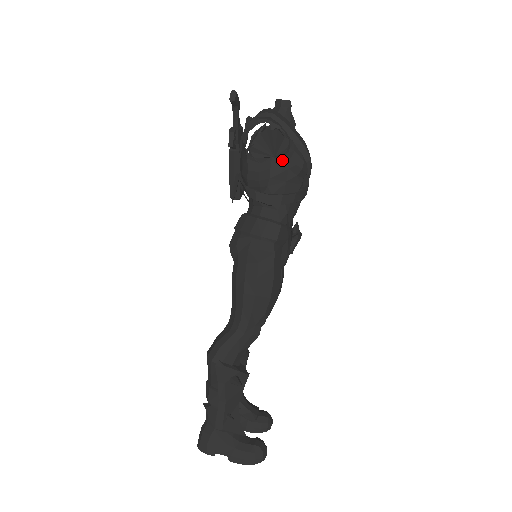
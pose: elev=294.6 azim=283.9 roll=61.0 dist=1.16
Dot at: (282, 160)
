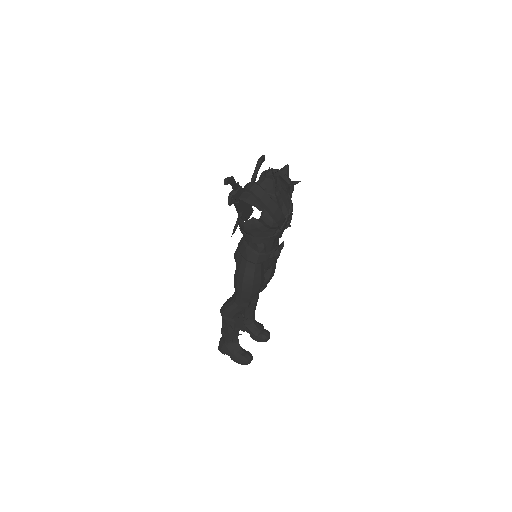
Dot at: (259, 221)
